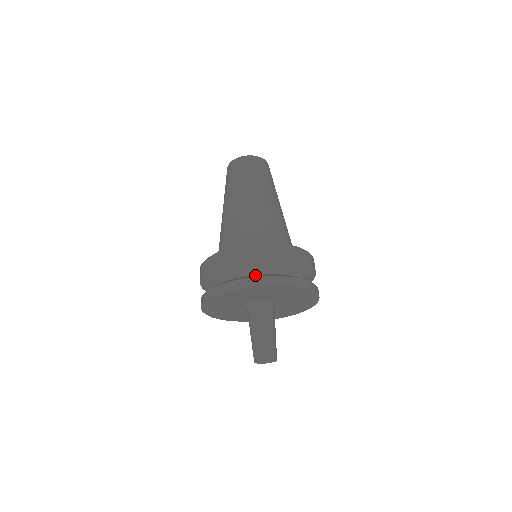
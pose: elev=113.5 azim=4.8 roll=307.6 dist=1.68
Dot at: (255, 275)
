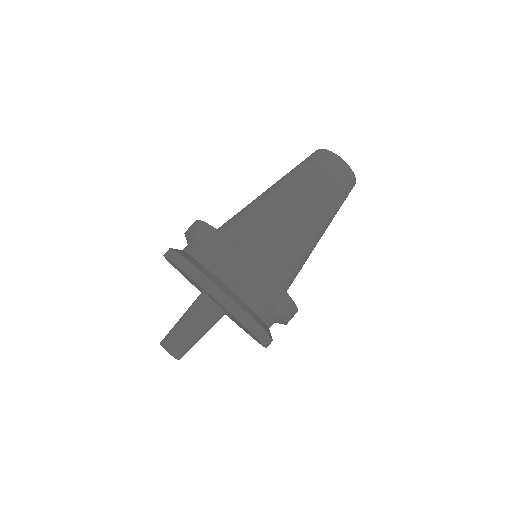
Dot at: (234, 293)
